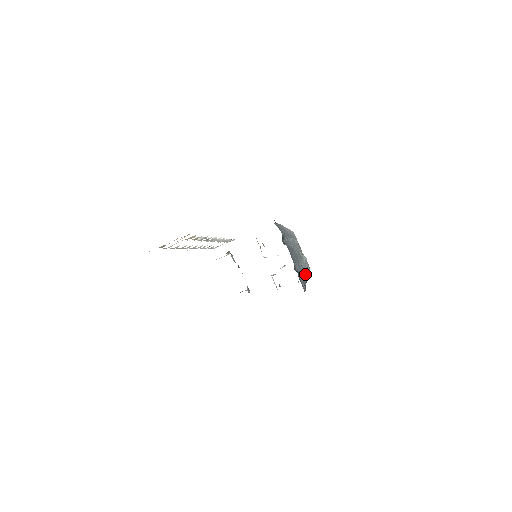
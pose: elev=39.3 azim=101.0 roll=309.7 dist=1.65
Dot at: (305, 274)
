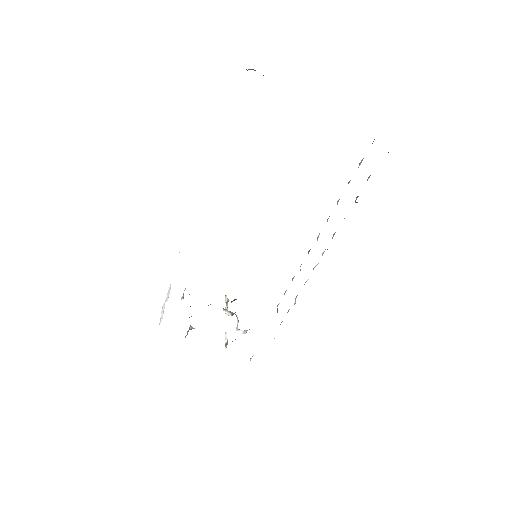
Dot at: occluded
